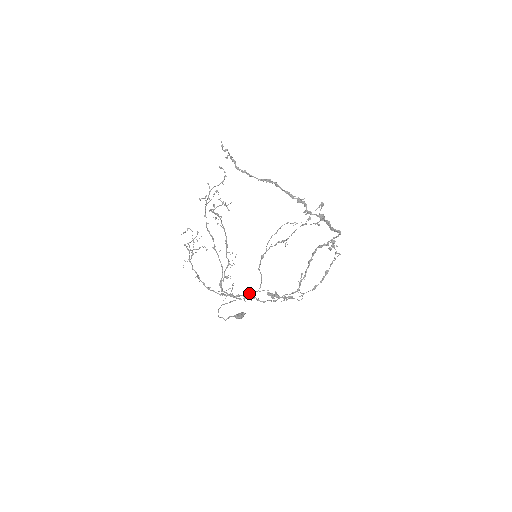
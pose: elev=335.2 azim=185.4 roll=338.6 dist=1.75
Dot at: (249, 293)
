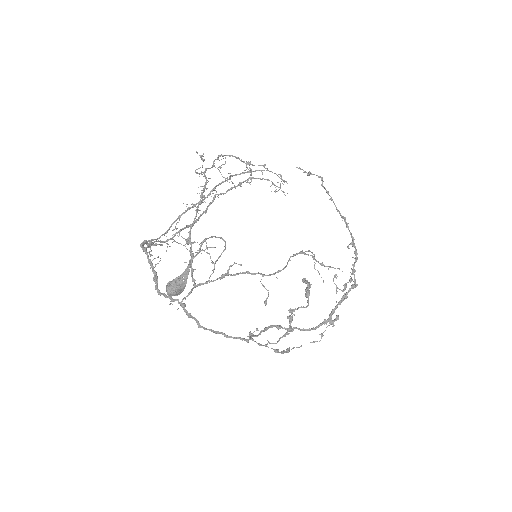
Dot at: occluded
